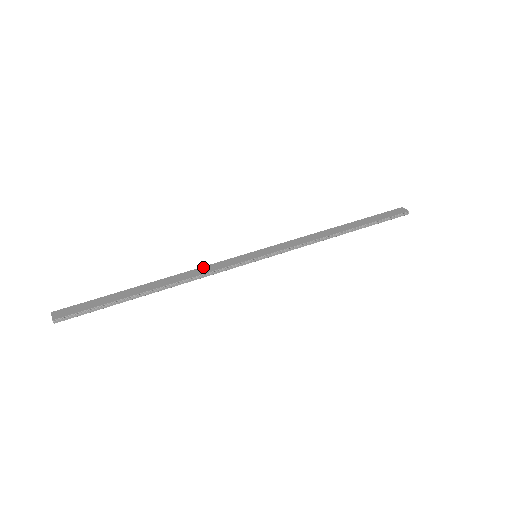
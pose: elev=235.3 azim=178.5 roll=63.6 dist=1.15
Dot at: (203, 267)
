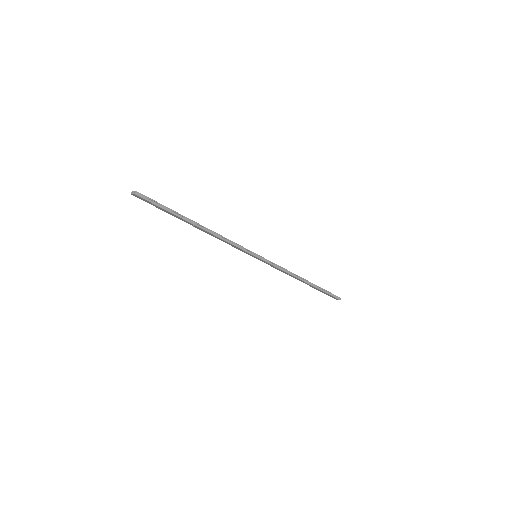
Dot at: occluded
